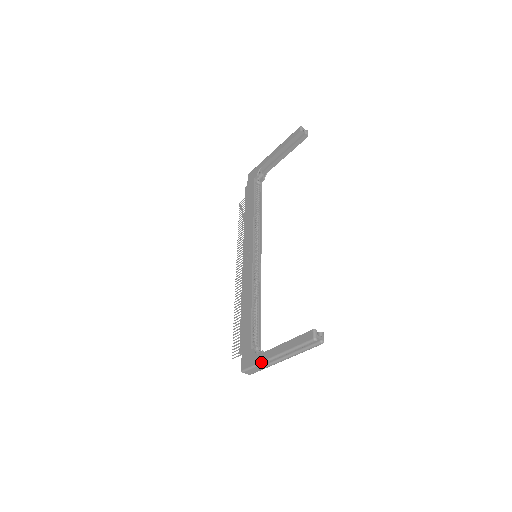
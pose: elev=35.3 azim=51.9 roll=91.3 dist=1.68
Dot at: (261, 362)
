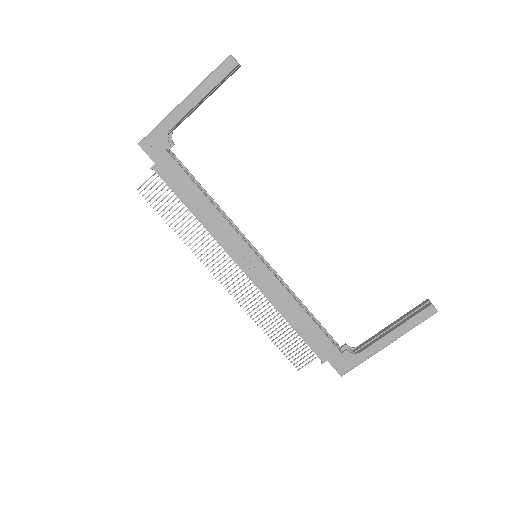
Dot at: occluded
